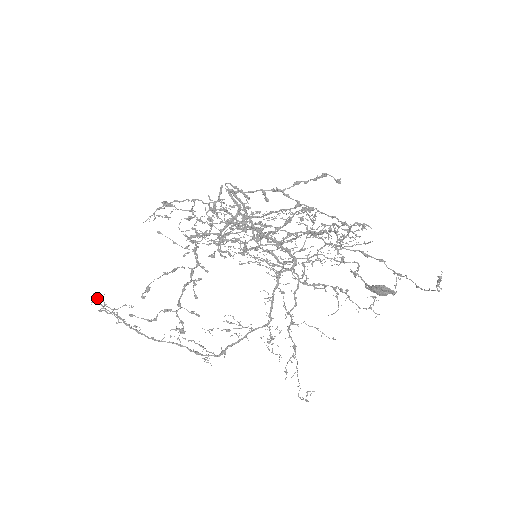
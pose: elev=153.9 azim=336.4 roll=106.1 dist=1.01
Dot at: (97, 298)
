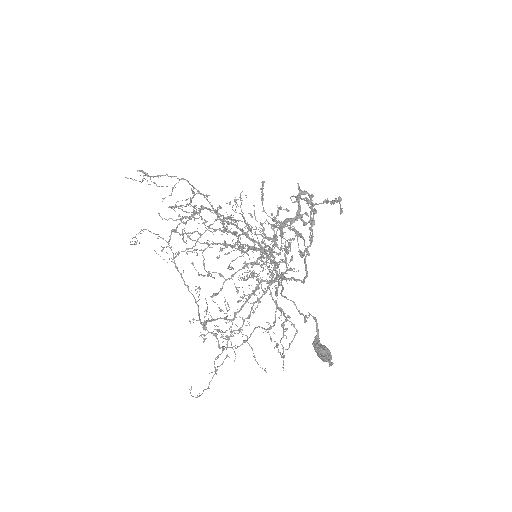
Dot at: occluded
